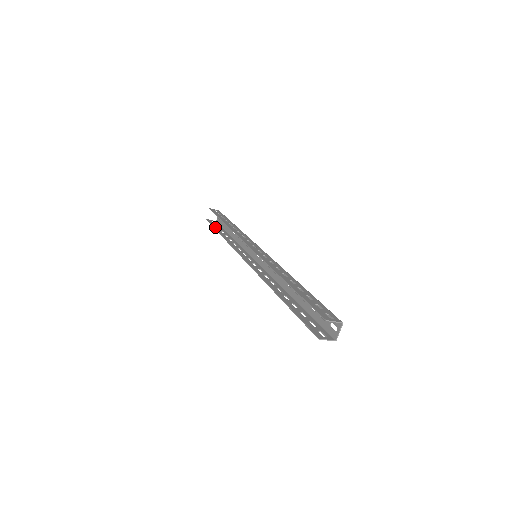
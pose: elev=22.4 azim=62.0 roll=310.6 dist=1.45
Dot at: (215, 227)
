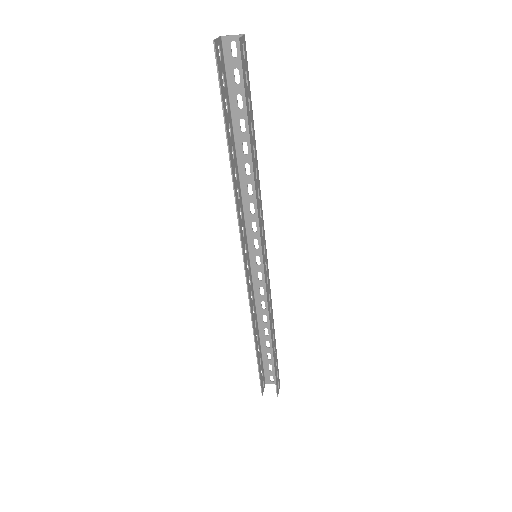
Dot at: (225, 106)
